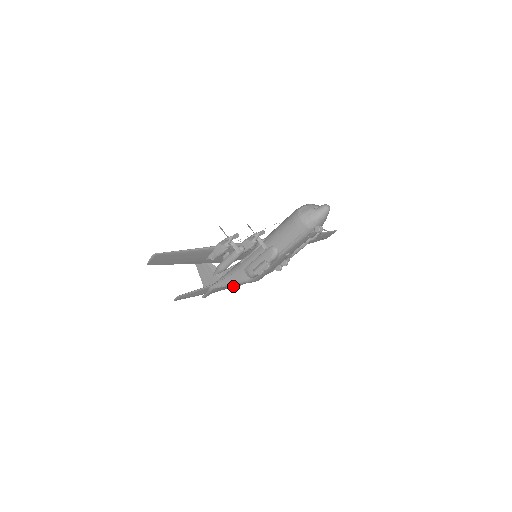
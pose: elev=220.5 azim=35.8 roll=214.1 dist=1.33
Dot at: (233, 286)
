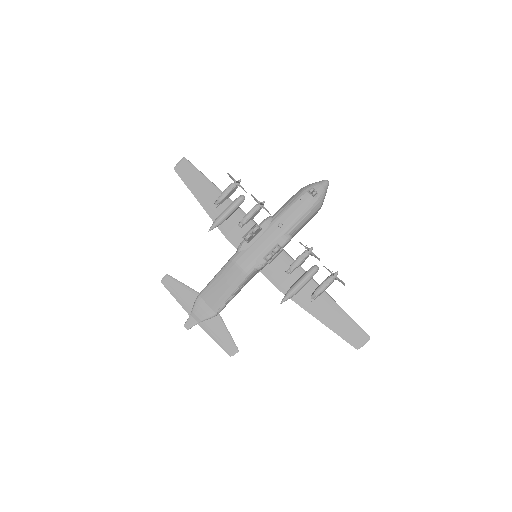
Dot at: (221, 340)
